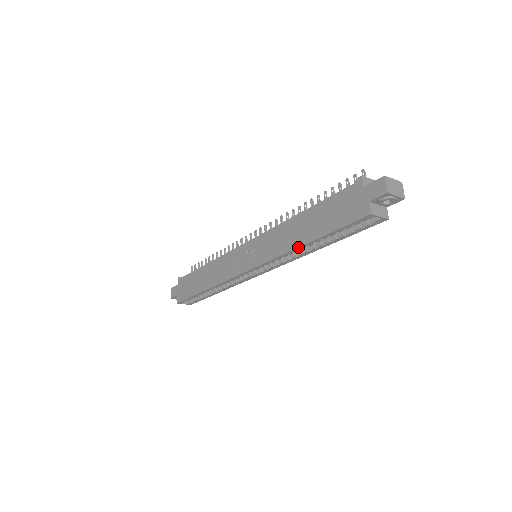
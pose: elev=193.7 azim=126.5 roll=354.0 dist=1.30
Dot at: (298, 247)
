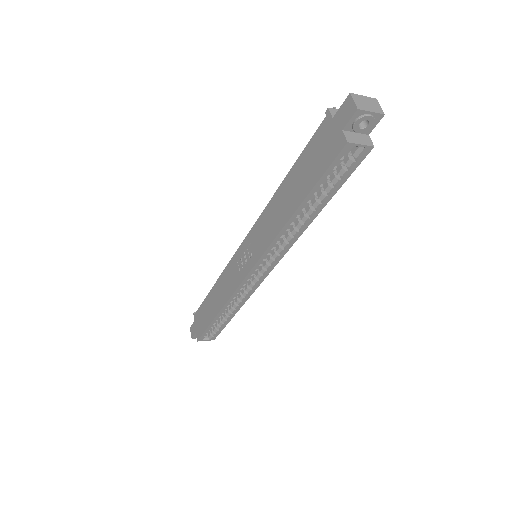
Dot at: (287, 221)
